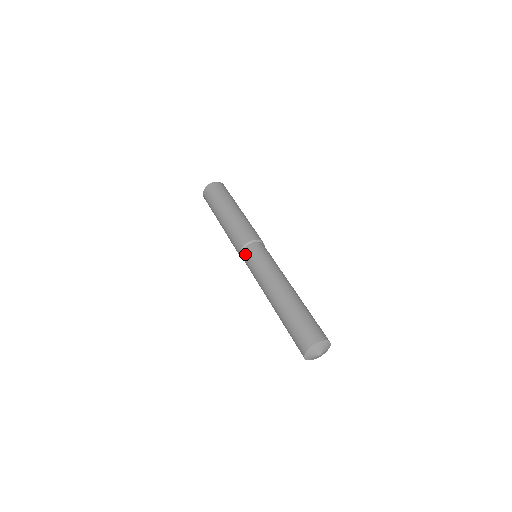
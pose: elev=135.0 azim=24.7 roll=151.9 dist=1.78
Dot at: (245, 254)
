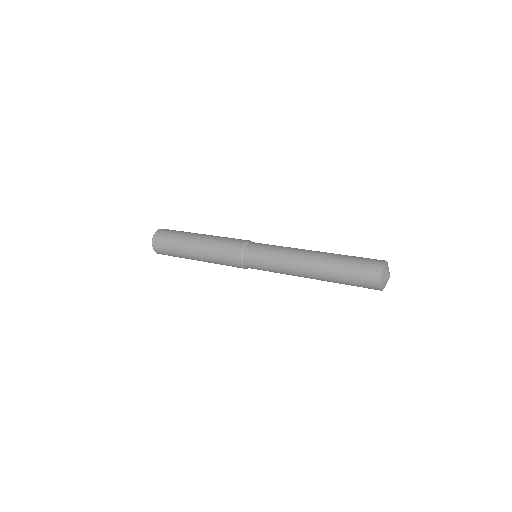
Dot at: (248, 258)
